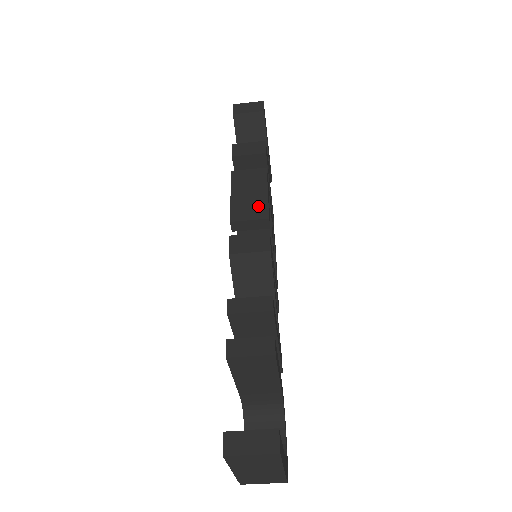
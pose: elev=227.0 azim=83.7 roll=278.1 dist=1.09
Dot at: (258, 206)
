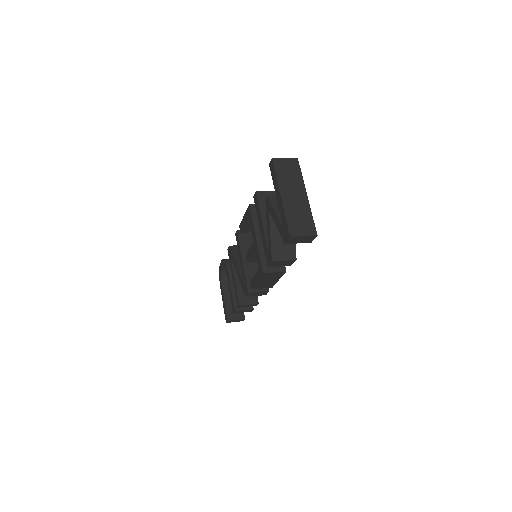
Dot at: (270, 285)
